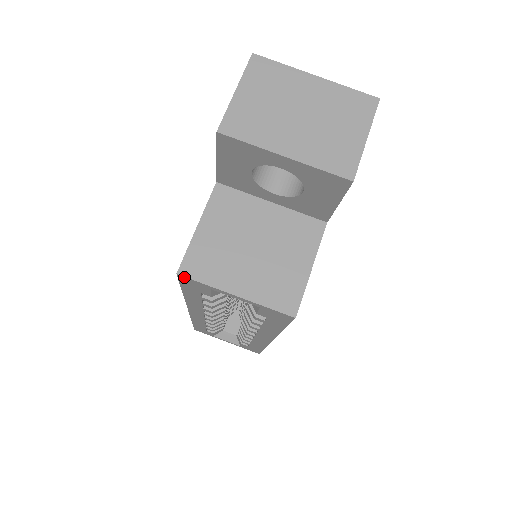
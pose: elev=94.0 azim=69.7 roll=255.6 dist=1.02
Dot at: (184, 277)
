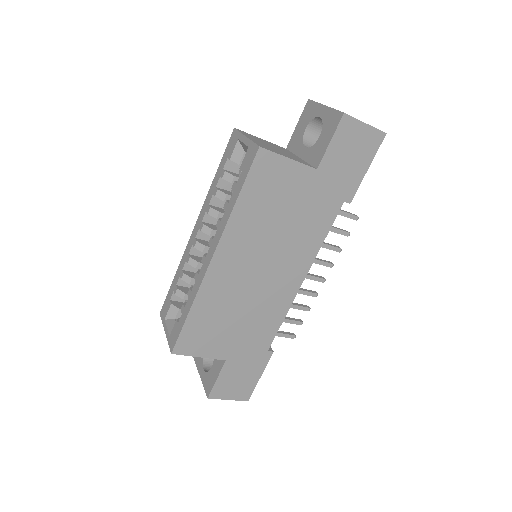
Dot at: (235, 130)
